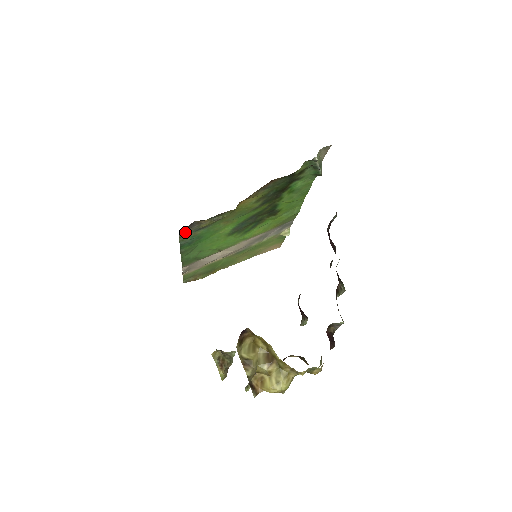
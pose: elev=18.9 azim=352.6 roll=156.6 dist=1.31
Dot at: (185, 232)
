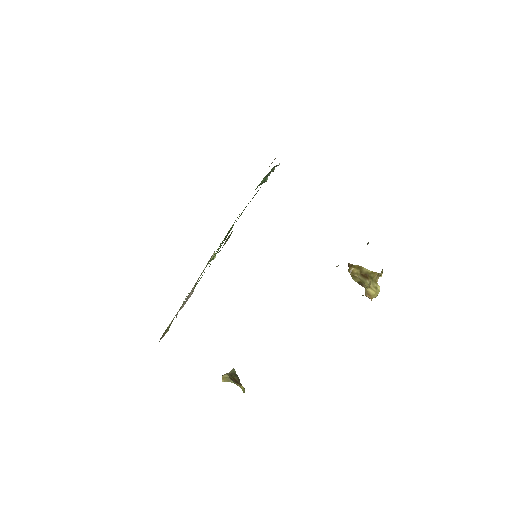
Dot at: occluded
